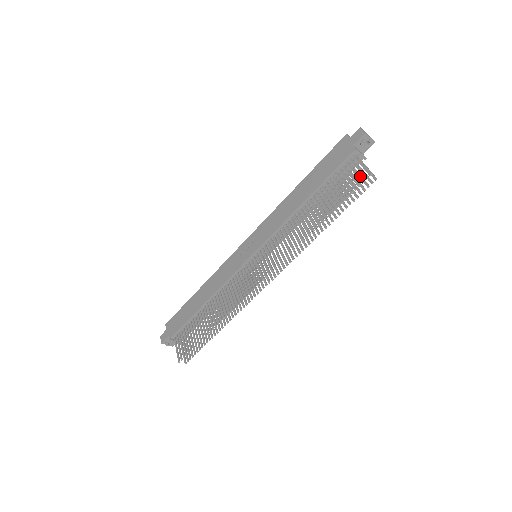
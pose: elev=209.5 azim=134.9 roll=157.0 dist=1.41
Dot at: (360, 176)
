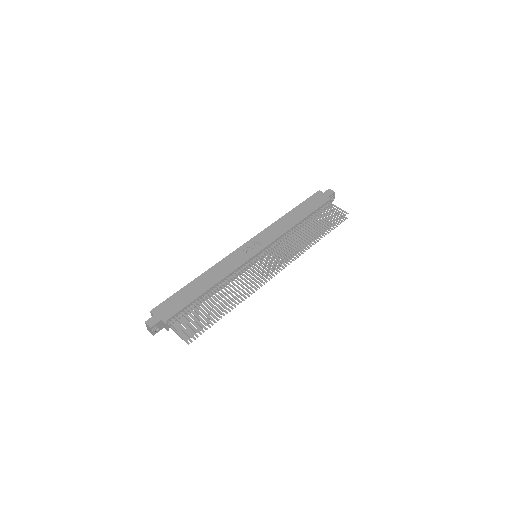
Dot at: (334, 215)
